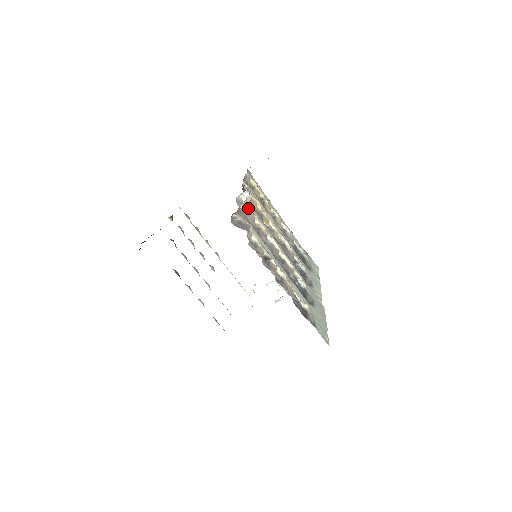
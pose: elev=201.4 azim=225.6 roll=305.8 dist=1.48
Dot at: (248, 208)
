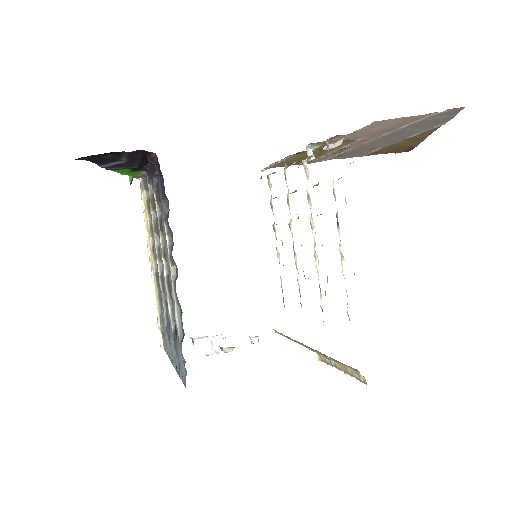
Dot at: (307, 170)
